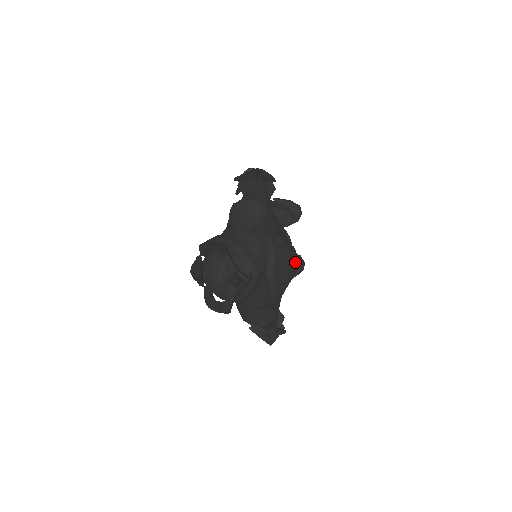
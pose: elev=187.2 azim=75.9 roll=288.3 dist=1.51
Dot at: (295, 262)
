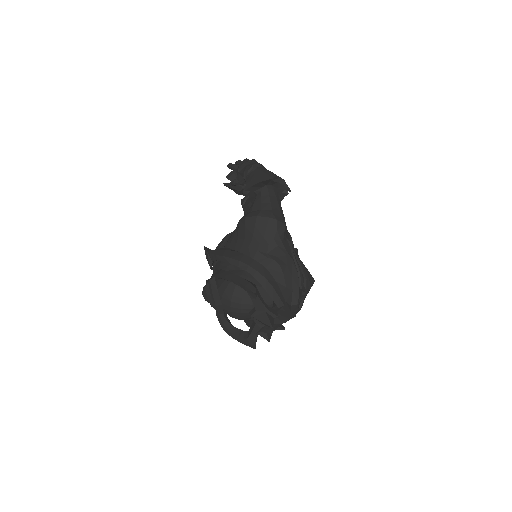
Dot at: (311, 281)
